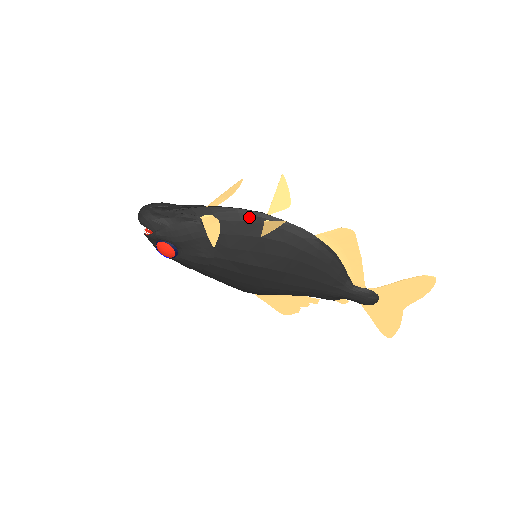
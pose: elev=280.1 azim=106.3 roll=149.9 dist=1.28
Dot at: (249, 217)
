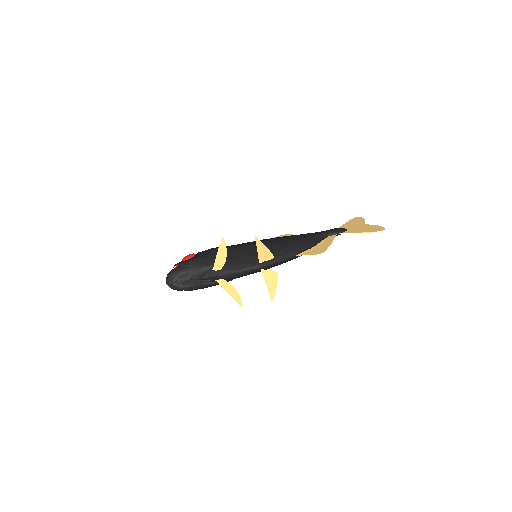
Dot at: (249, 272)
